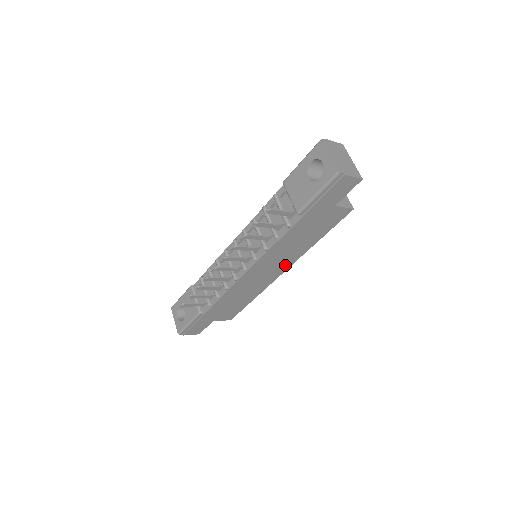
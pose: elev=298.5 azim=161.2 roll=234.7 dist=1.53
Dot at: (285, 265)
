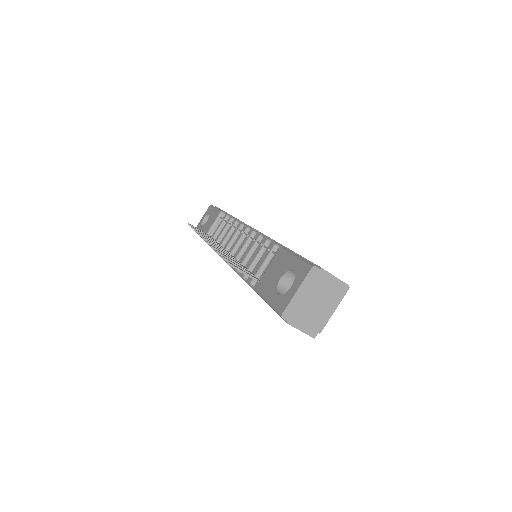
Dot at: occluded
